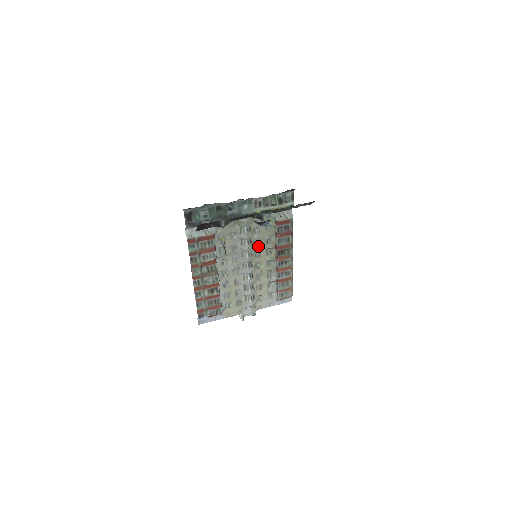
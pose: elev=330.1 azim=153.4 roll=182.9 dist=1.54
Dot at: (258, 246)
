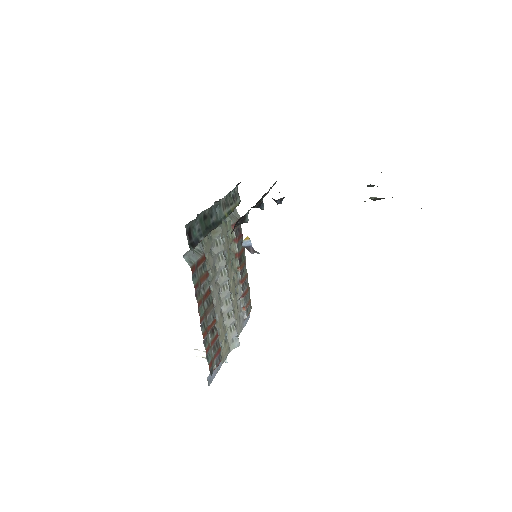
Dot at: (226, 259)
